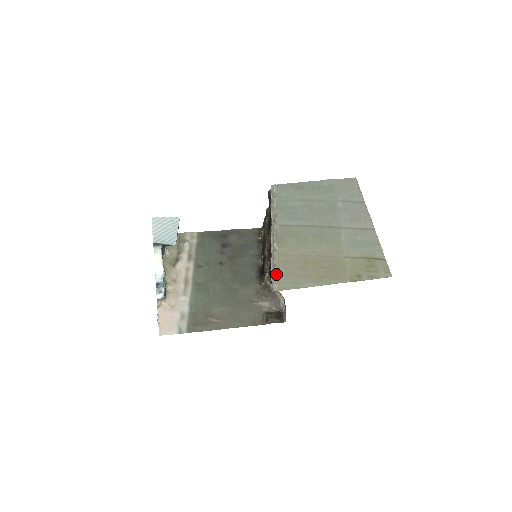
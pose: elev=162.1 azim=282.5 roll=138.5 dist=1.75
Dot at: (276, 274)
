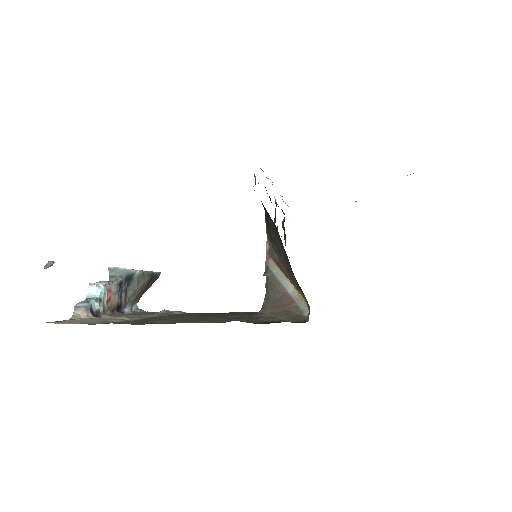
Dot at: occluded
